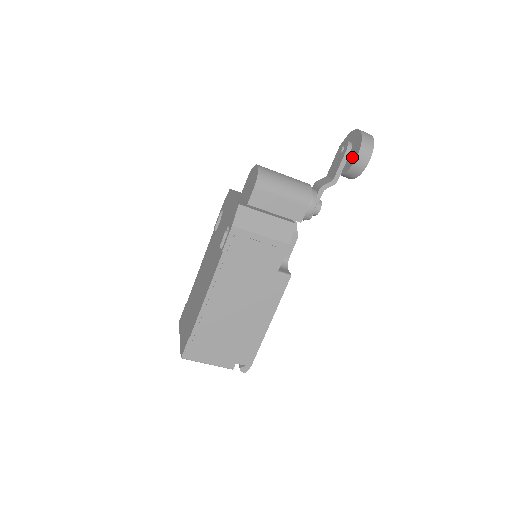
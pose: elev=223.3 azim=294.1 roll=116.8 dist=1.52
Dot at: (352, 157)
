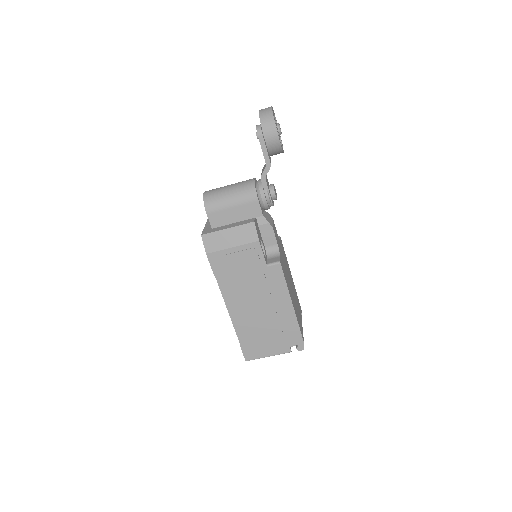
Dot at: occluded
